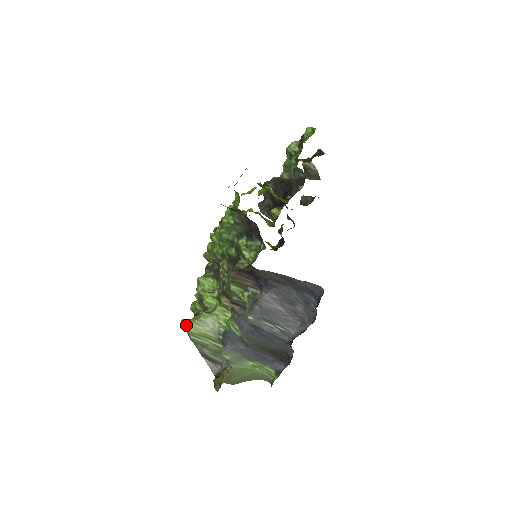
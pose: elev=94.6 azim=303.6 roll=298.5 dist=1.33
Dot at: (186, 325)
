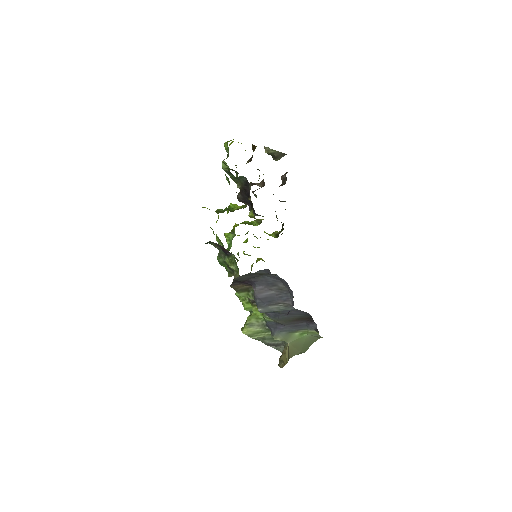
Dot at: (242, 332)
